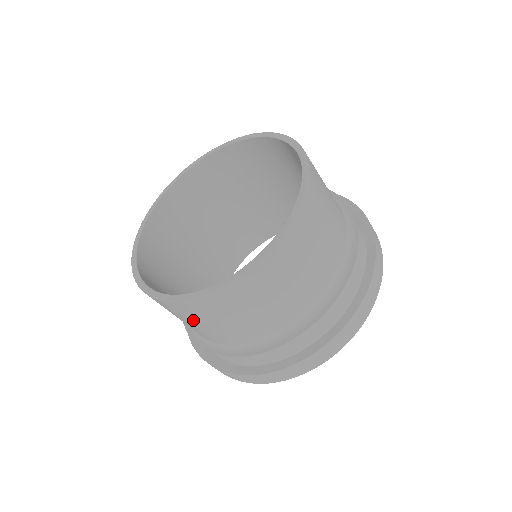
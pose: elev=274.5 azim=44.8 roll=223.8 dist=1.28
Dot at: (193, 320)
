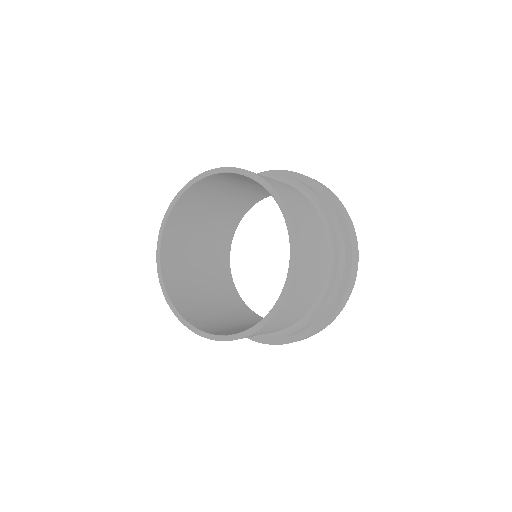
Dot at: occluded
